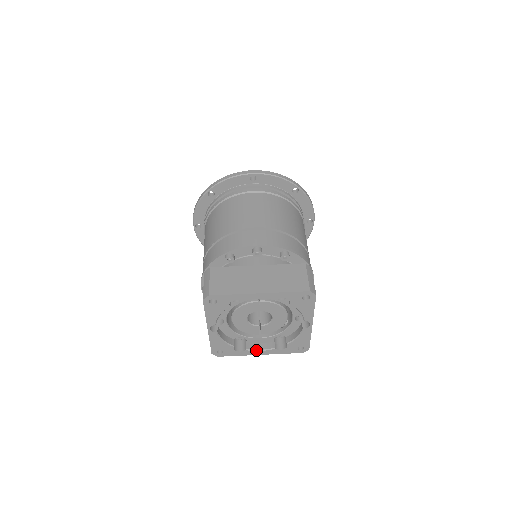
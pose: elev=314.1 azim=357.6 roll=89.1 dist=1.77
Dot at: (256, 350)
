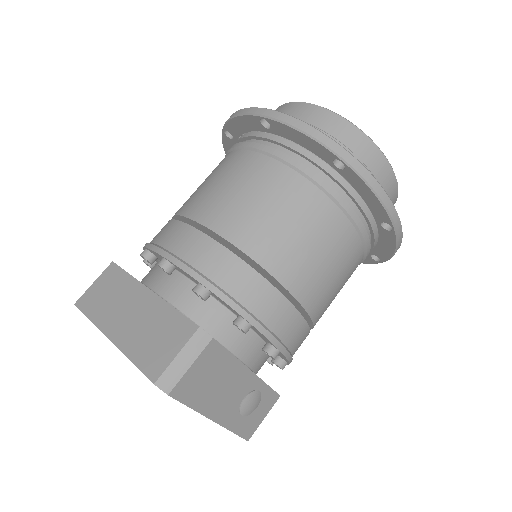
Dot at: occluded
